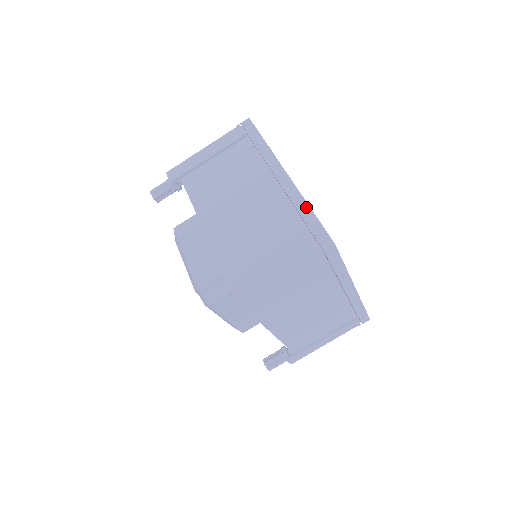
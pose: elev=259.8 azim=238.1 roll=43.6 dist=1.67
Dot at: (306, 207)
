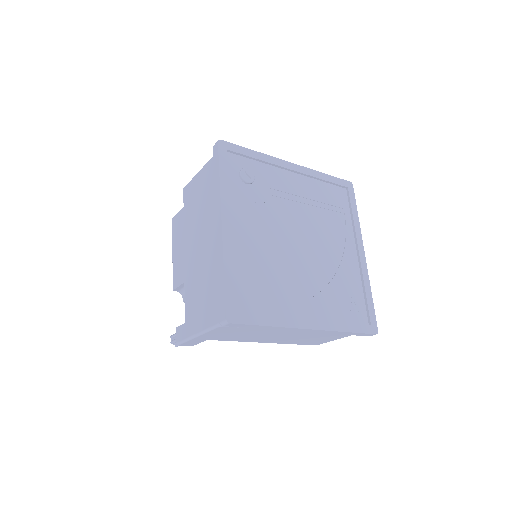
Dot at: (345, 333)
